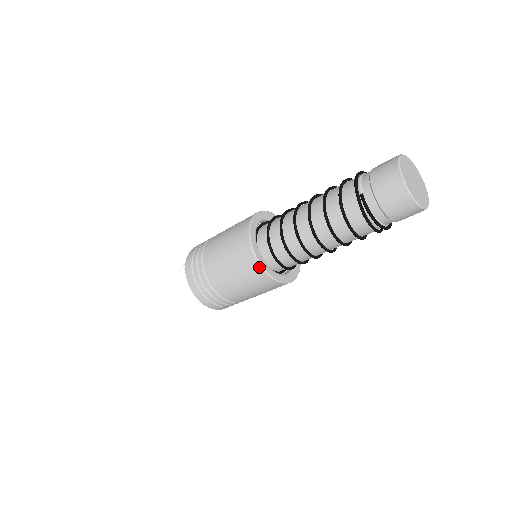
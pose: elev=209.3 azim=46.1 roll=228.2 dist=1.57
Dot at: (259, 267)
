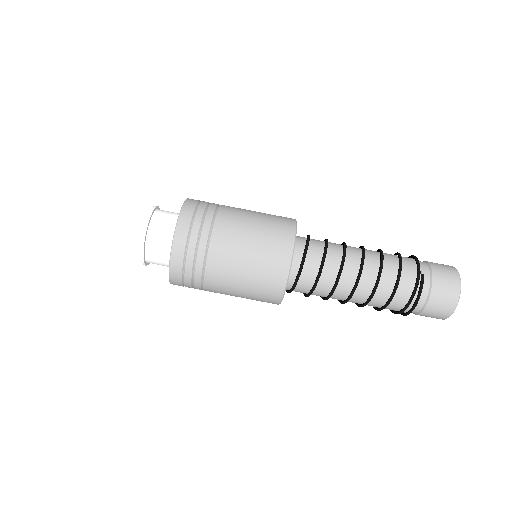
Dot at: (287, 270)
